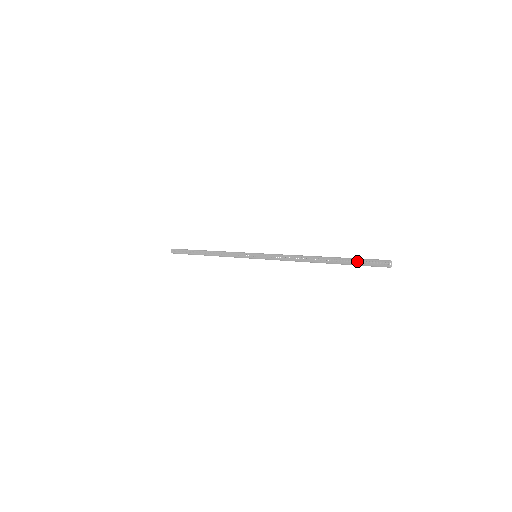
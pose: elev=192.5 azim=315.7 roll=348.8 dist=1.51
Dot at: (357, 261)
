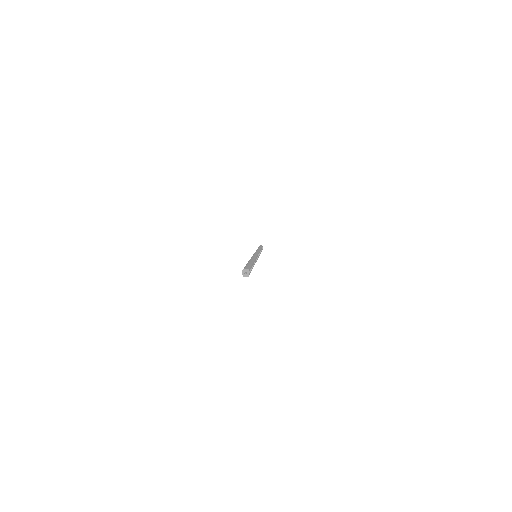
Dot at: occluded
